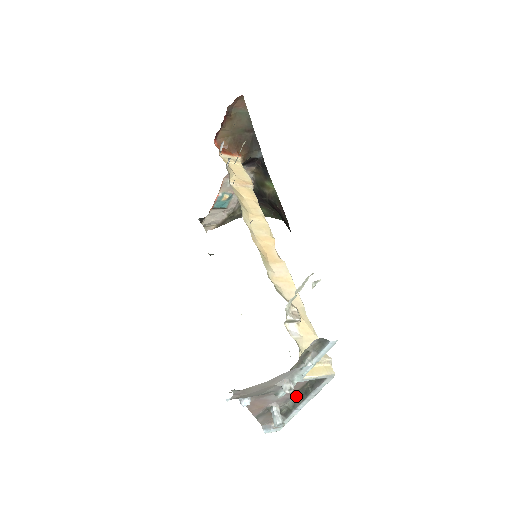
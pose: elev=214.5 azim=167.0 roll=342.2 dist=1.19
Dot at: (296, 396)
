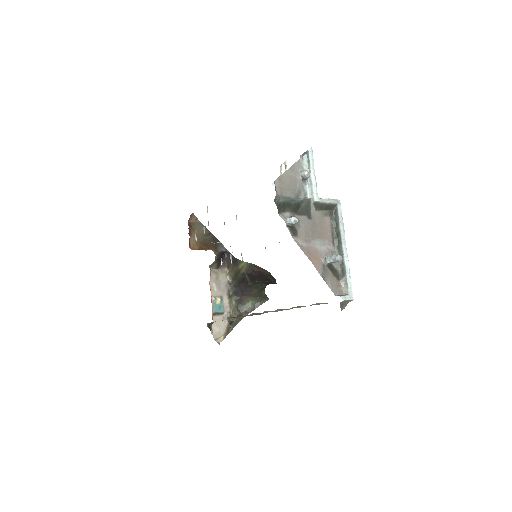
Dot at: (336, 248)
